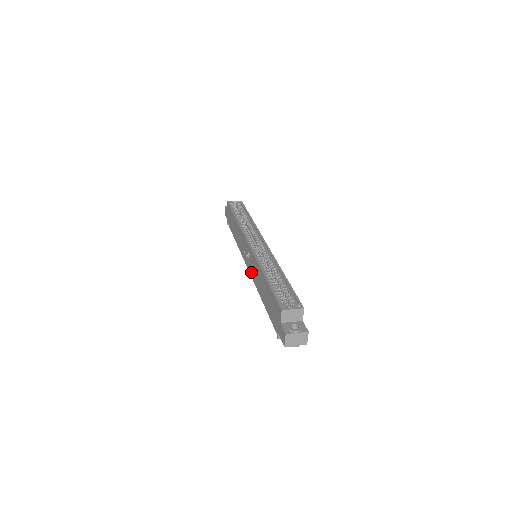
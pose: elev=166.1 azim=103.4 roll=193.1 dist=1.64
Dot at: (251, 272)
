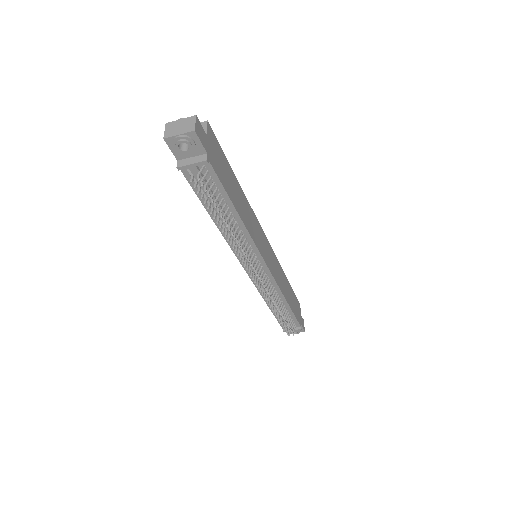
Dot at: occluded
